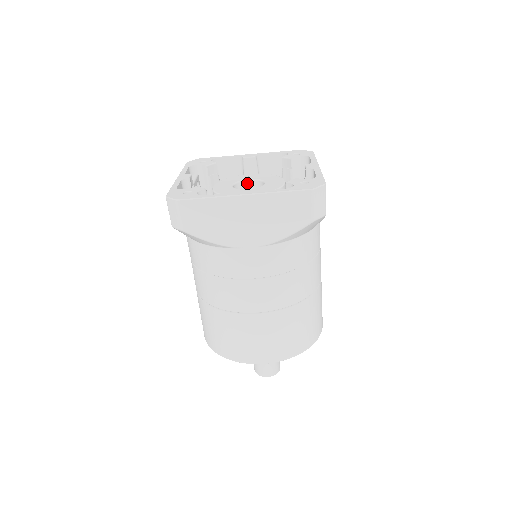
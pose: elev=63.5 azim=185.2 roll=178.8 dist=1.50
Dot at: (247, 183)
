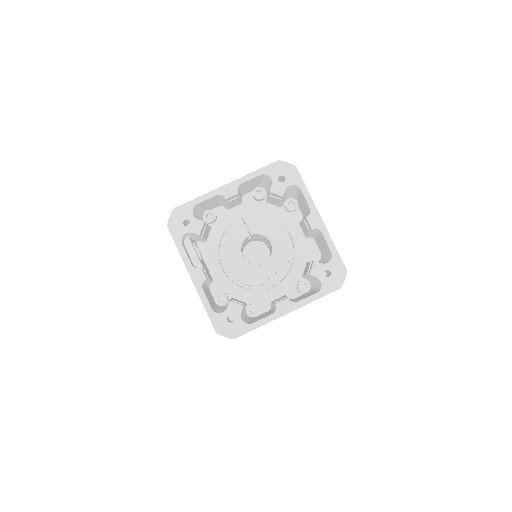
Dot at: (248, 237)
